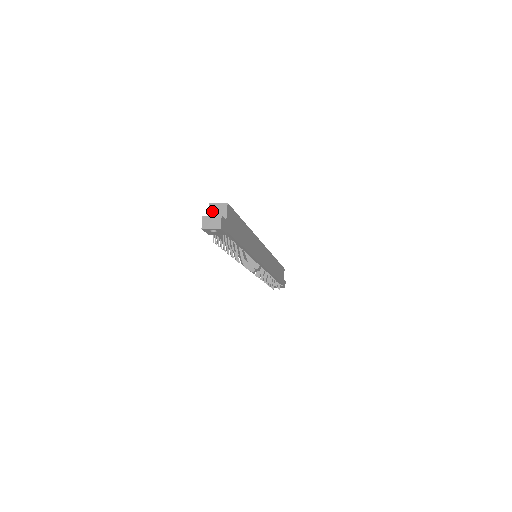
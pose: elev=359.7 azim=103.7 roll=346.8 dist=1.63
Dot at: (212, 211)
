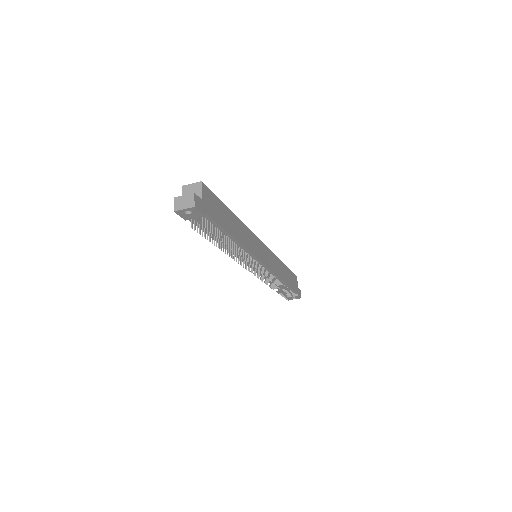
Dot at: (186, 193)
